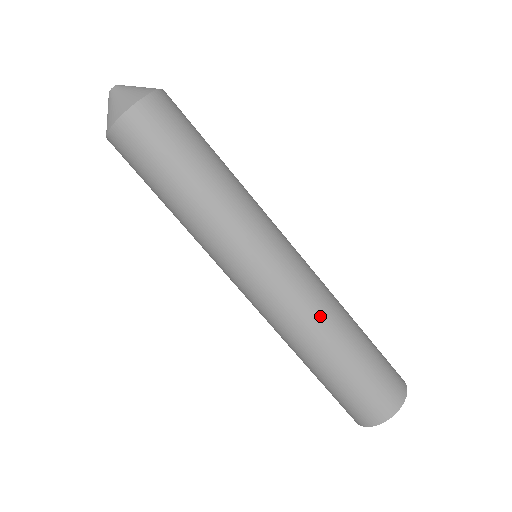
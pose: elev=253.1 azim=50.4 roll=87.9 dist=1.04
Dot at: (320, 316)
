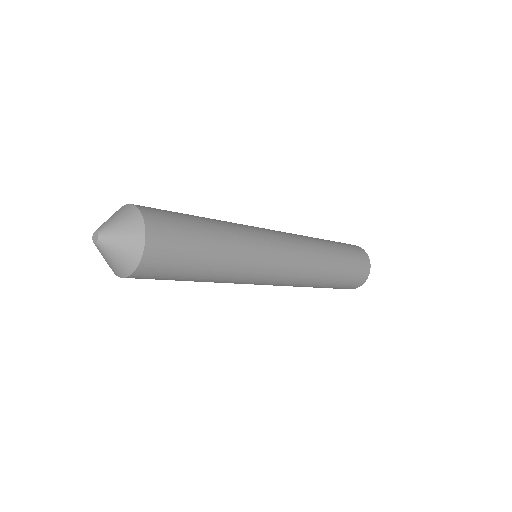
Dot at: (317, 266)
